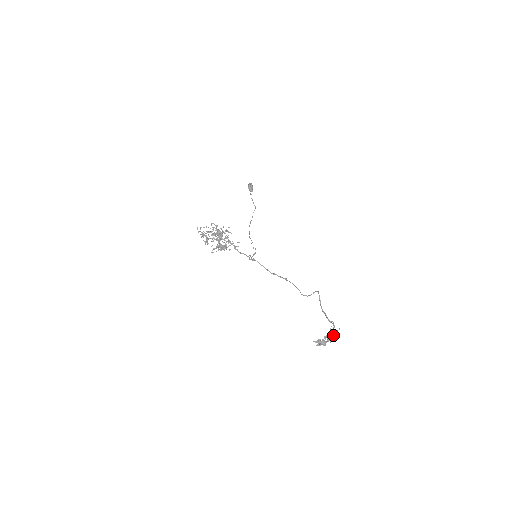
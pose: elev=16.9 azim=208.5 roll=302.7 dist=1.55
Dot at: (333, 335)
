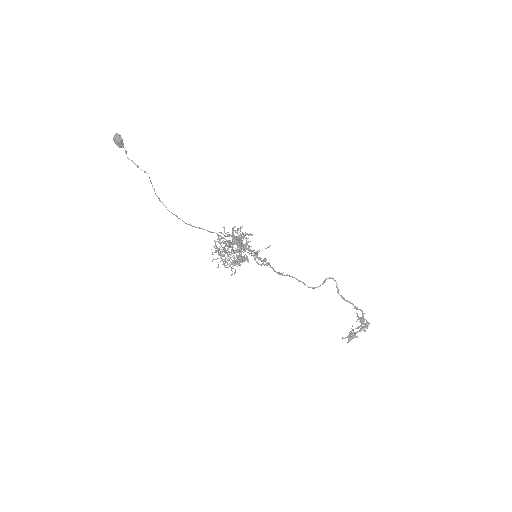
Dot at: (364, 323)
